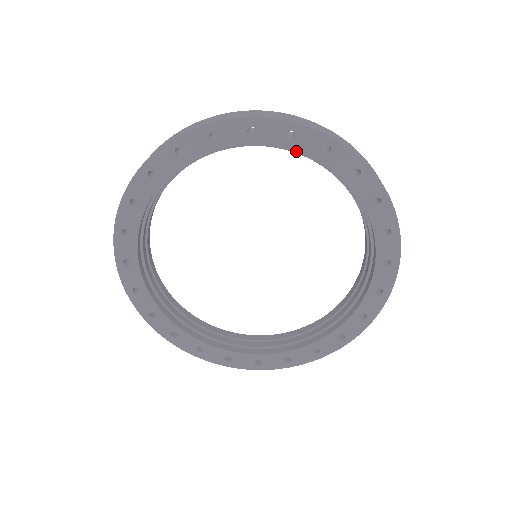
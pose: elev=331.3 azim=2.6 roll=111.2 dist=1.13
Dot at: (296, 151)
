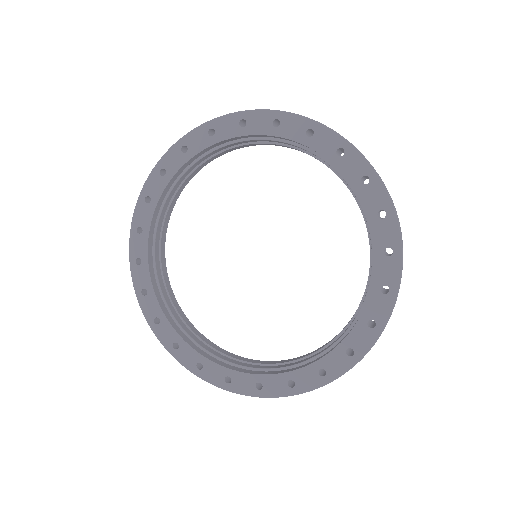
Dot at: (251, 135)
